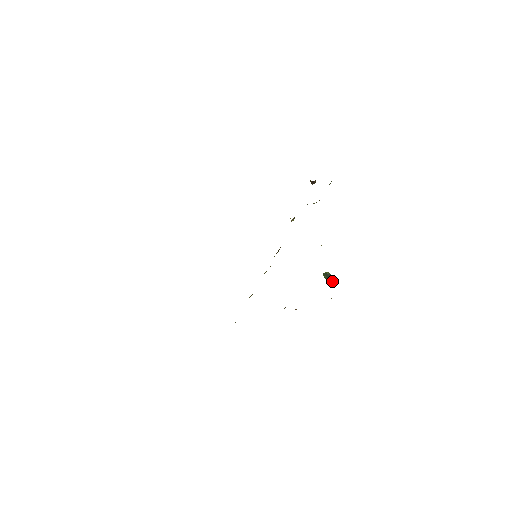
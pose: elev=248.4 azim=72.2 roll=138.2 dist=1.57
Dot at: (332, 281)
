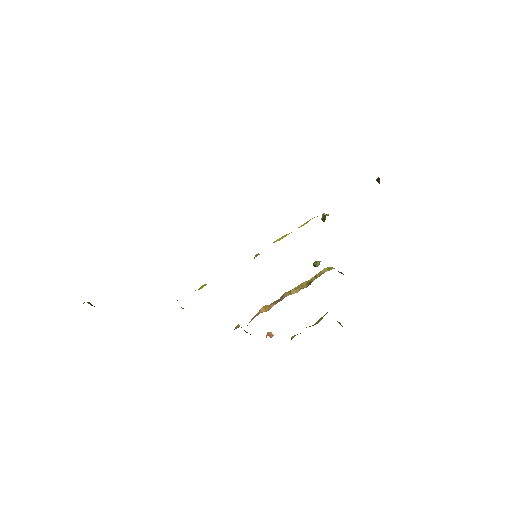
Dot at: occluded
